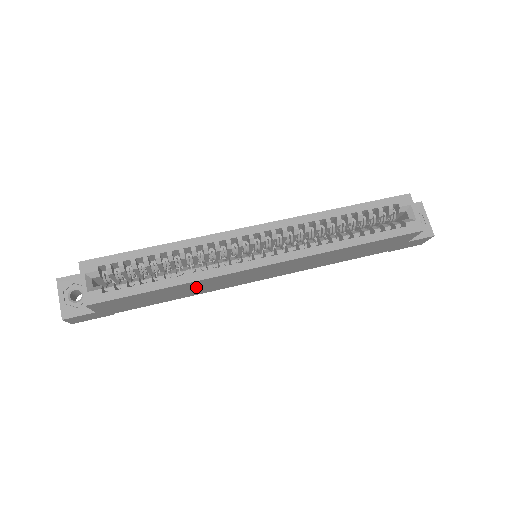
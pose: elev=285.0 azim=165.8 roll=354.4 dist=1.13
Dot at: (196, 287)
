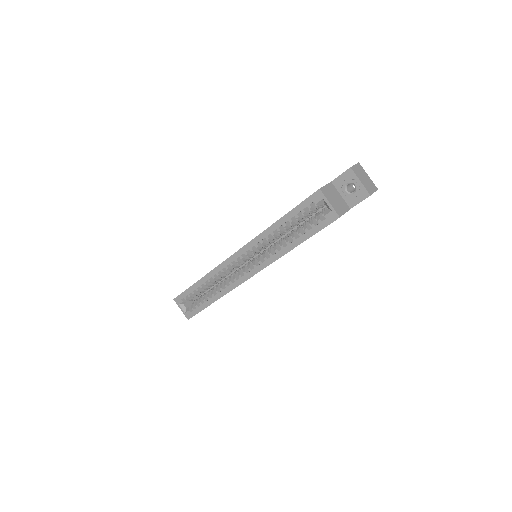
Dot at: occluded
